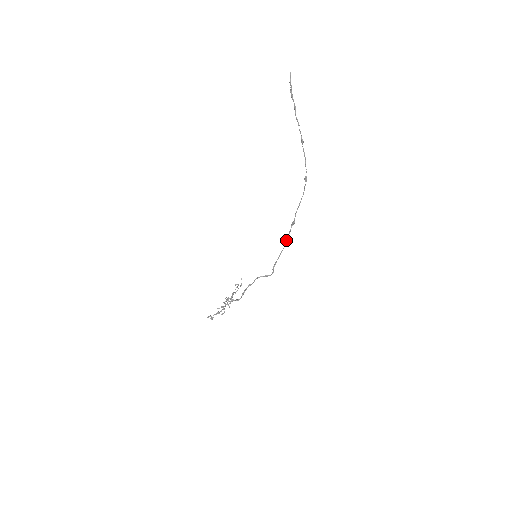
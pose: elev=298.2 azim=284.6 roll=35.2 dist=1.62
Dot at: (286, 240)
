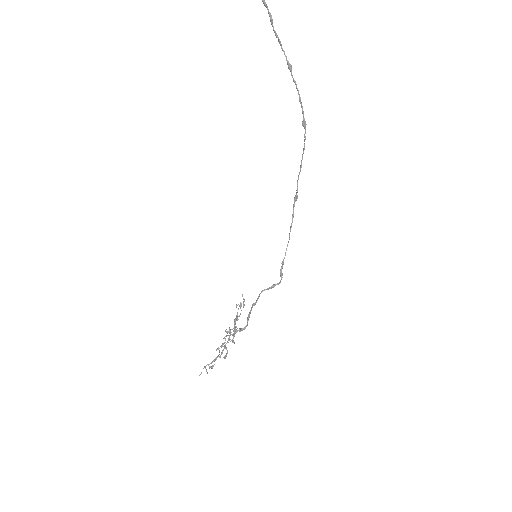
Dot at: (290, 226)
